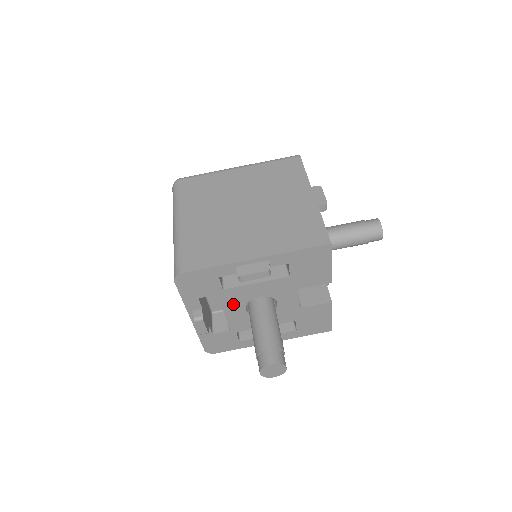
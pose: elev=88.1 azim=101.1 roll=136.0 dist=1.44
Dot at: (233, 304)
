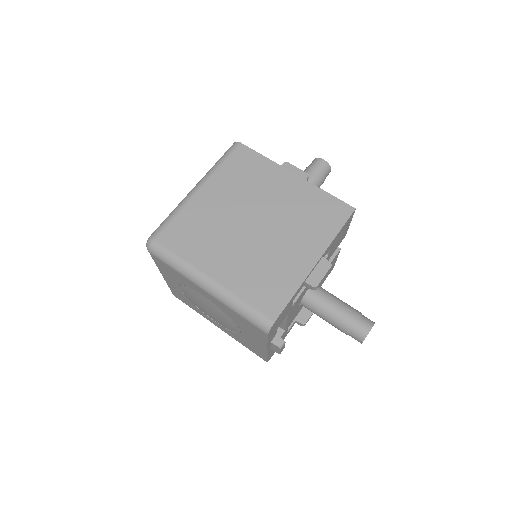
Dot at: (293, 310)
